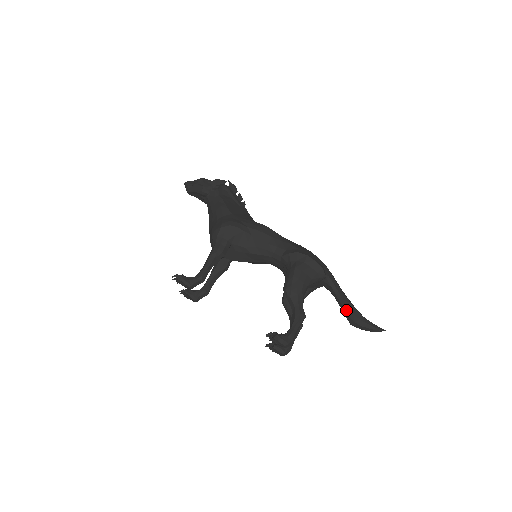
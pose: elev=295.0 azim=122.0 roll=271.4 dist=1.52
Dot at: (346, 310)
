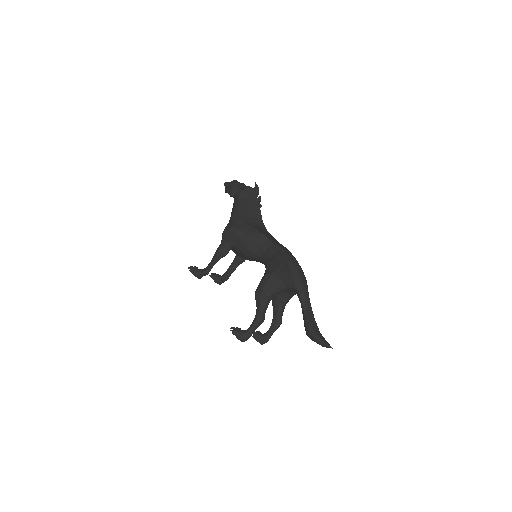
Dot at: (304, 321)
